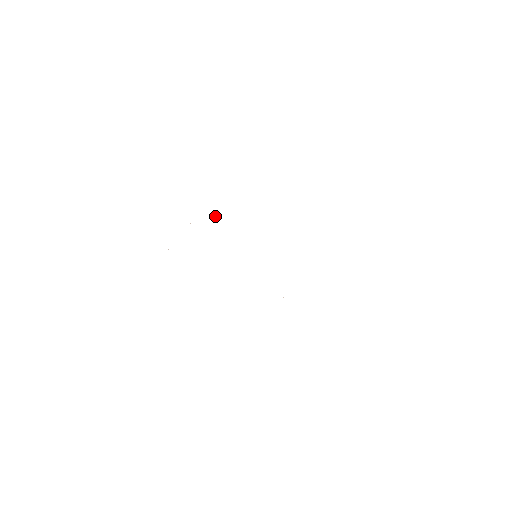
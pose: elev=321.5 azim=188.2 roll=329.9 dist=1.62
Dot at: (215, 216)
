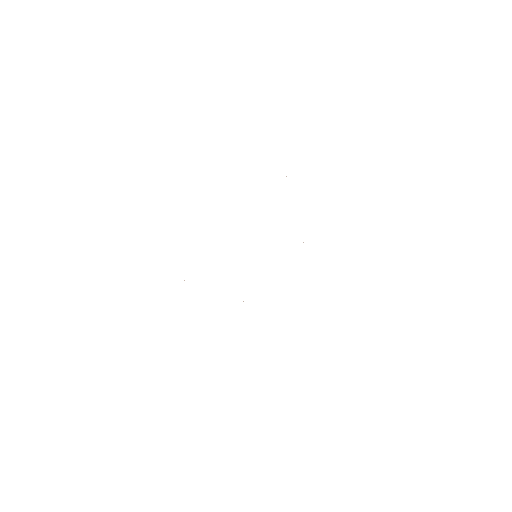
Dot at: occluded
